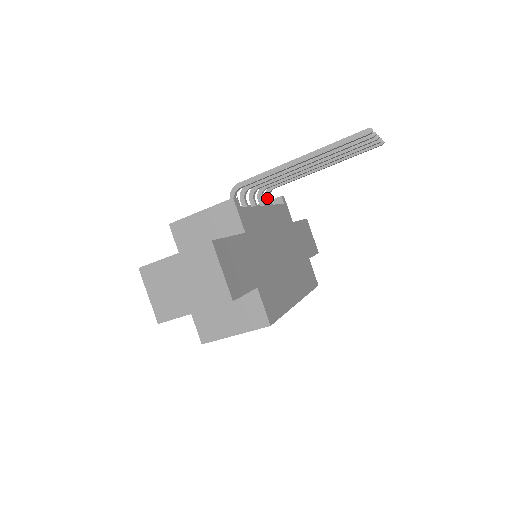
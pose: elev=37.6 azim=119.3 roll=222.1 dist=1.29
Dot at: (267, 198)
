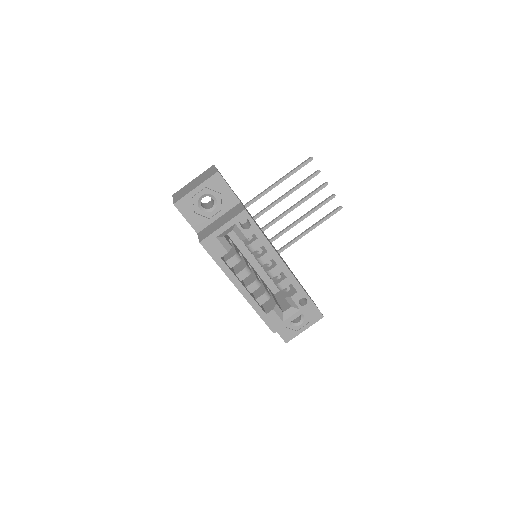
Dot at: occluded
